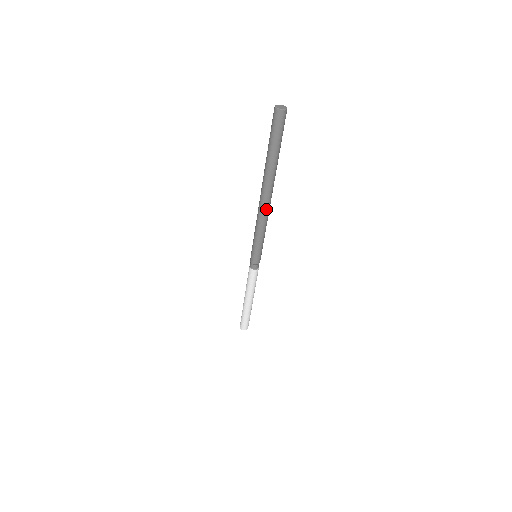
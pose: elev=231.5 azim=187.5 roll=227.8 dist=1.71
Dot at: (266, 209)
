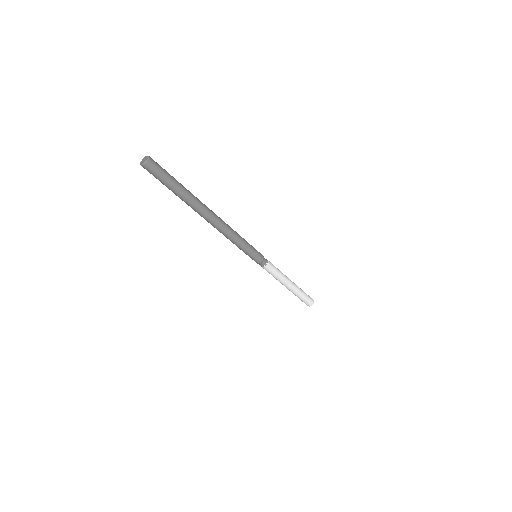
Dot at: (219, 227)
